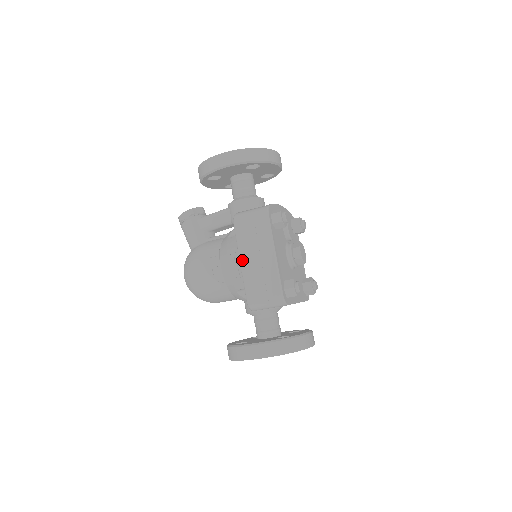
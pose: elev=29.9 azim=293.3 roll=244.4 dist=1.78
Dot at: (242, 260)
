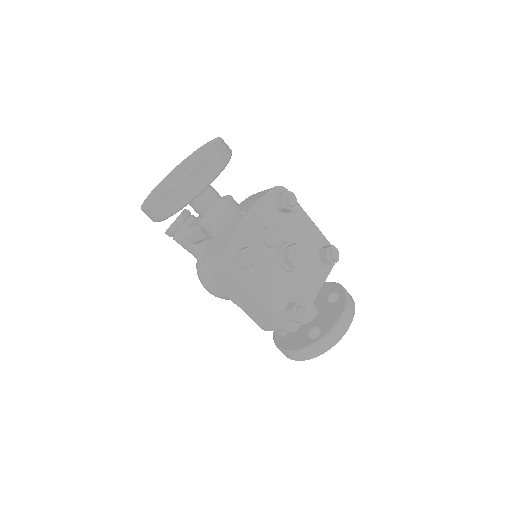
Dot at: (235, 301)
